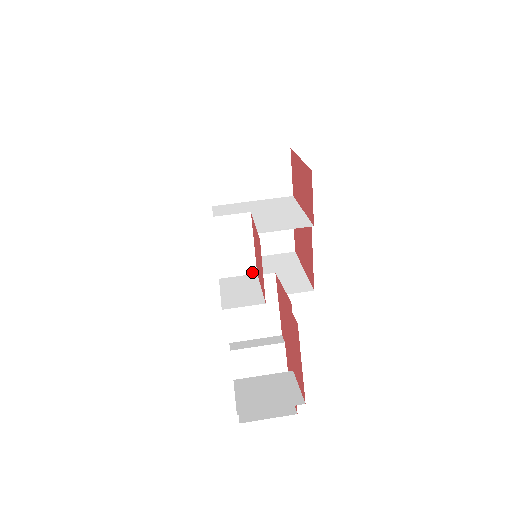
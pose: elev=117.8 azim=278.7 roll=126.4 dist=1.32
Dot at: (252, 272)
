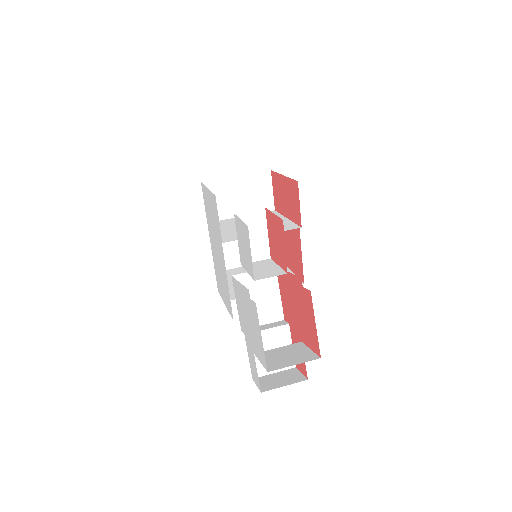
Dot at: (267, 257)
